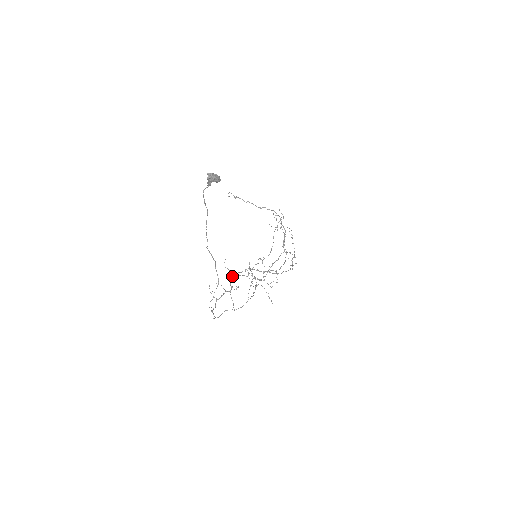
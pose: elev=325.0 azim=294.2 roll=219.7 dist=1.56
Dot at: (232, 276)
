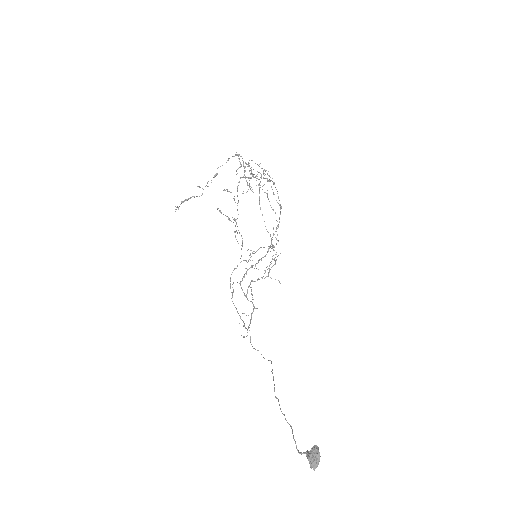
Dot at: (240, 285)
